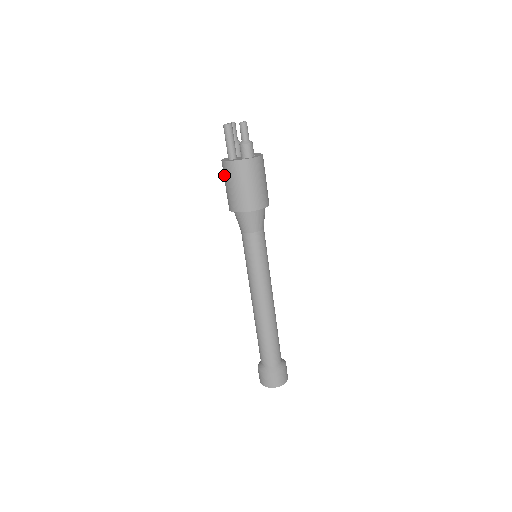
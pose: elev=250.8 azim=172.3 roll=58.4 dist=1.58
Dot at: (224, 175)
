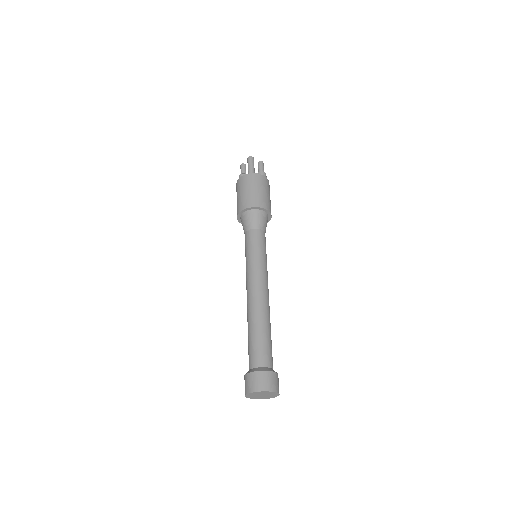
Dot at: (247, 183)
